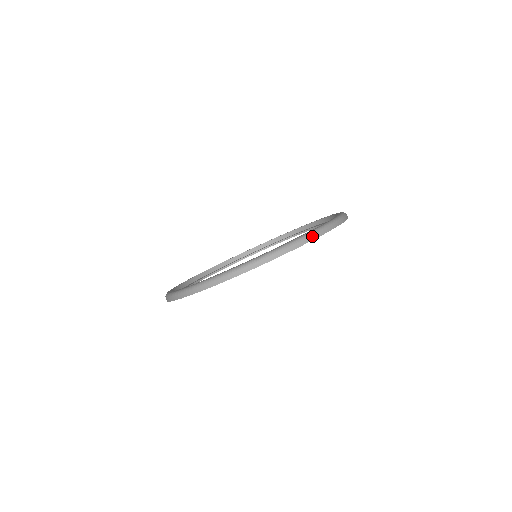
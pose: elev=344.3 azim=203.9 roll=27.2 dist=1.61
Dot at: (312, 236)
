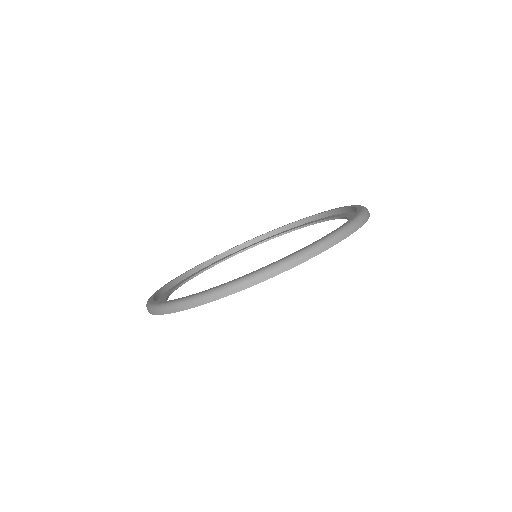
Dot at: (368, 212)
